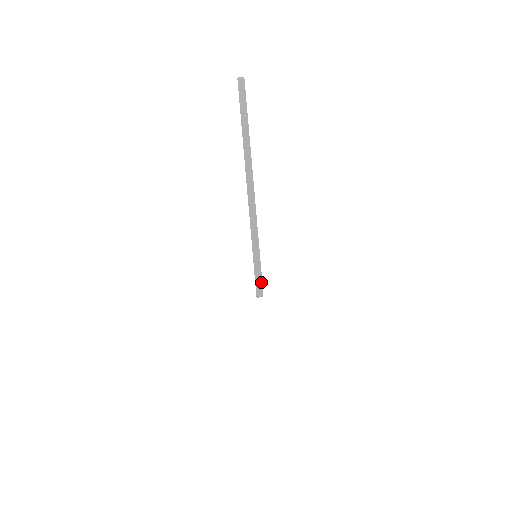
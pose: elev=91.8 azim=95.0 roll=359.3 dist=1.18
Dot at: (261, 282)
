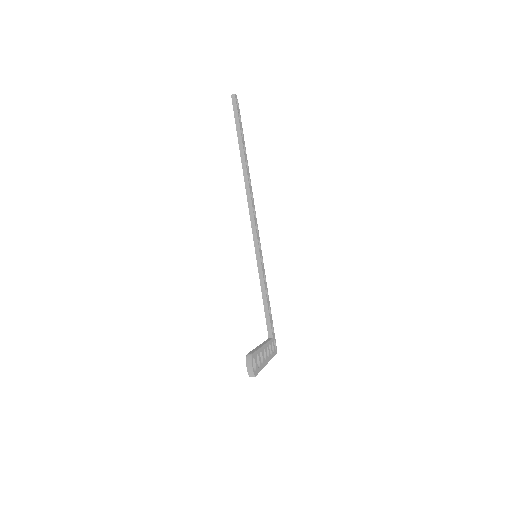
Dot at: occluded
